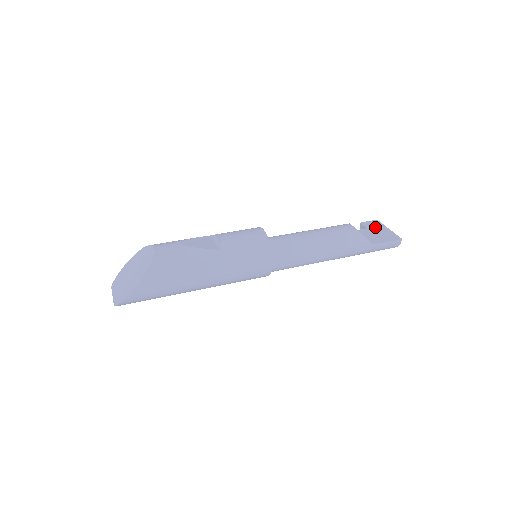
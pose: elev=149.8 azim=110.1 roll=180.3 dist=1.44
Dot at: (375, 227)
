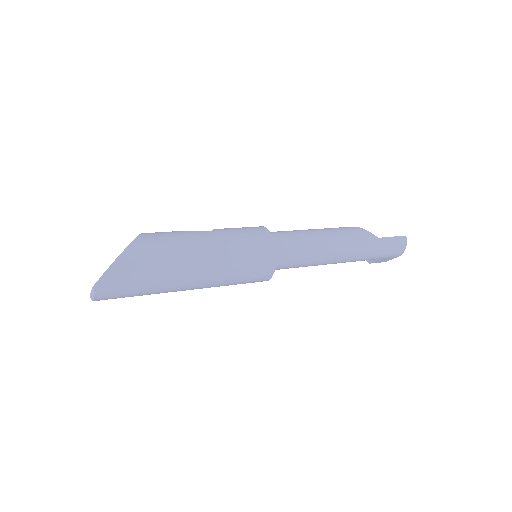
Dot at: occluded
